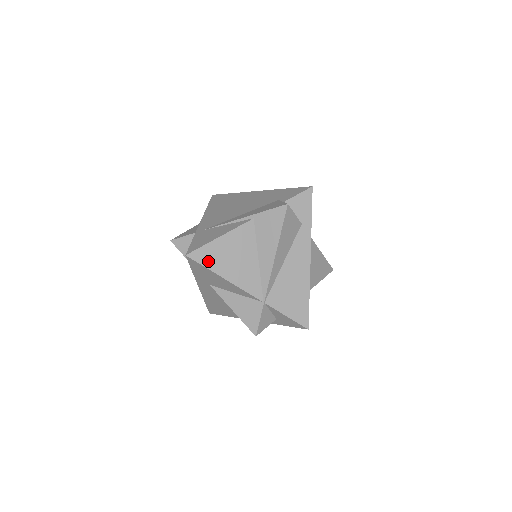
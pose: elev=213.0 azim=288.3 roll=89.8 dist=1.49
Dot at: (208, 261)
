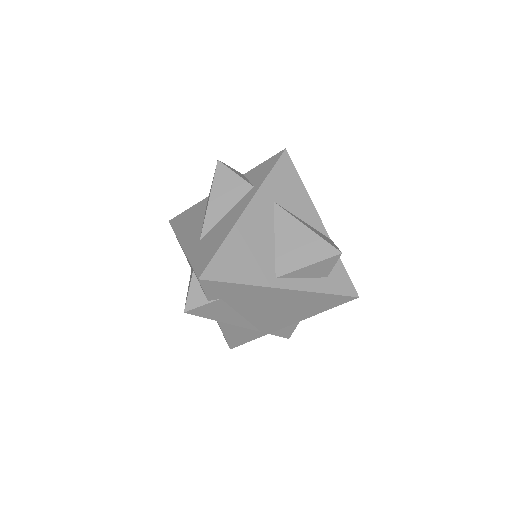
Dot at: occluded
